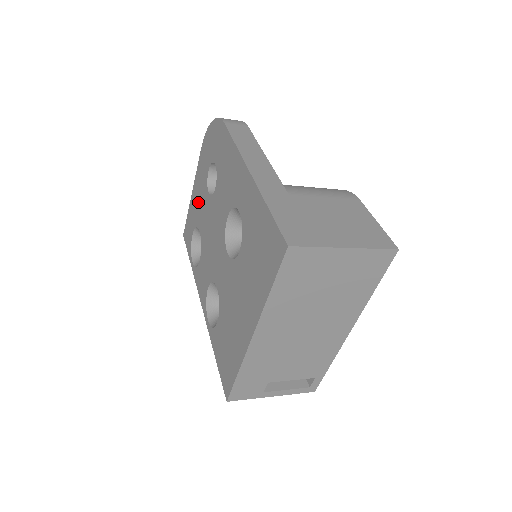
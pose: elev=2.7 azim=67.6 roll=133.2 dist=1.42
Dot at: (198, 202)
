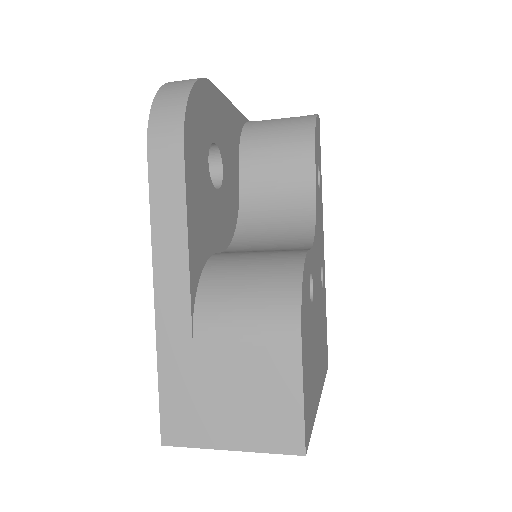
Dot at: occluded
